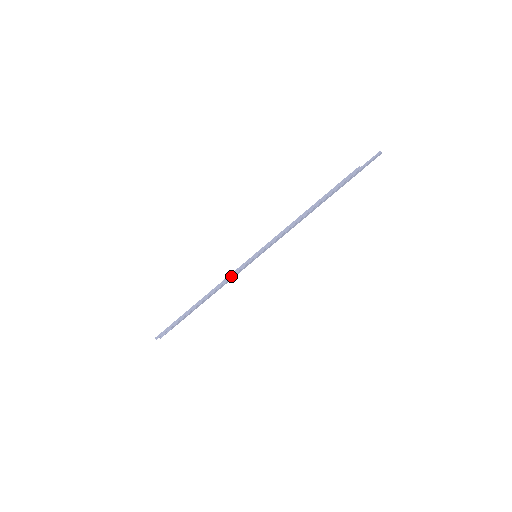
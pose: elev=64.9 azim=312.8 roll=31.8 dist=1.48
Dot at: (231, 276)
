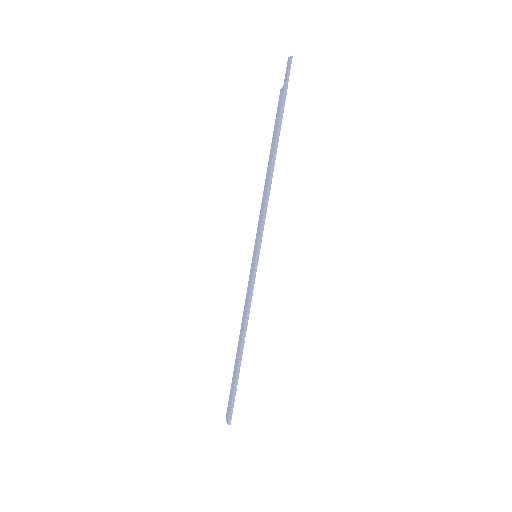
Dot at: (251, 296)
